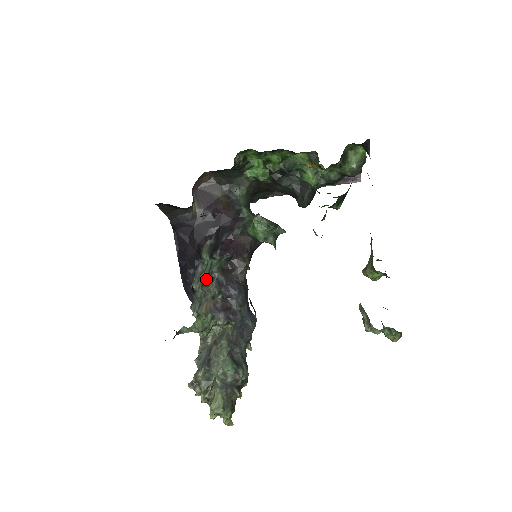
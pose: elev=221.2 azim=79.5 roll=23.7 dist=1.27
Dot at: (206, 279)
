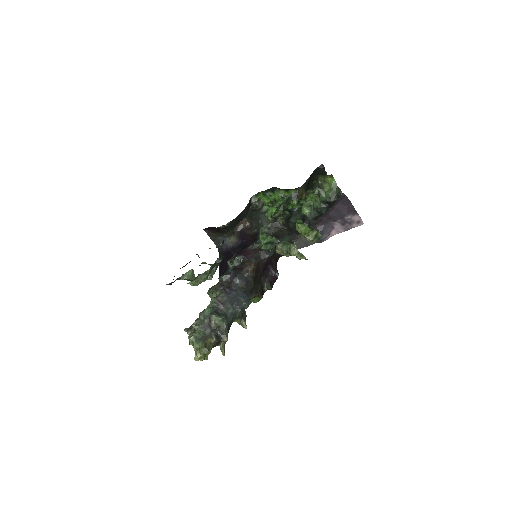
Dot at: (223, 274)
